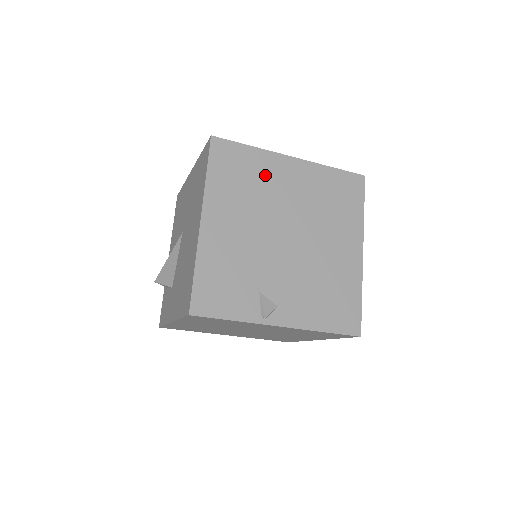
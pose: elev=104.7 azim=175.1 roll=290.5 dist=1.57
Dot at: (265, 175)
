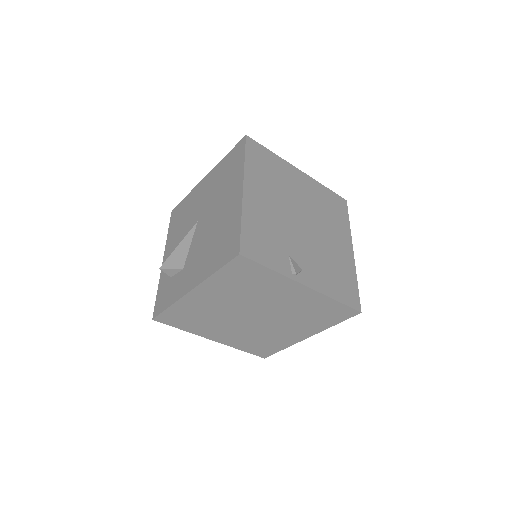
Dot at: (284, 175)
